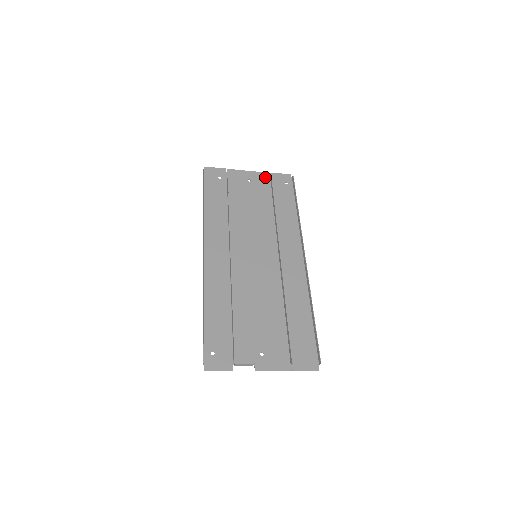
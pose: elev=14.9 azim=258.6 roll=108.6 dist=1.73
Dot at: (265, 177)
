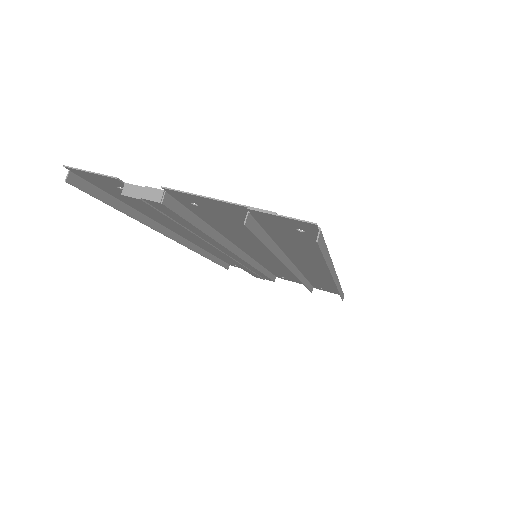
Dot at: (234, 210)
